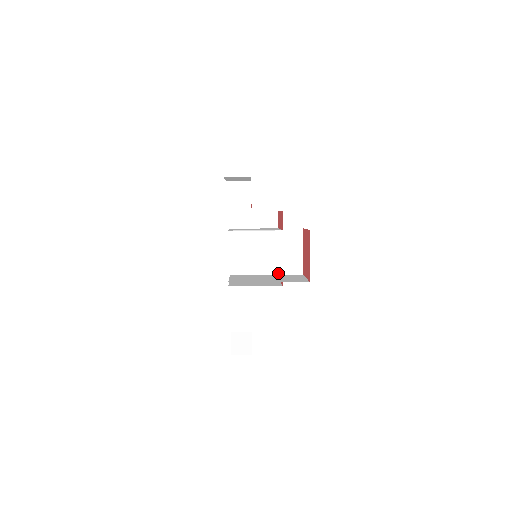
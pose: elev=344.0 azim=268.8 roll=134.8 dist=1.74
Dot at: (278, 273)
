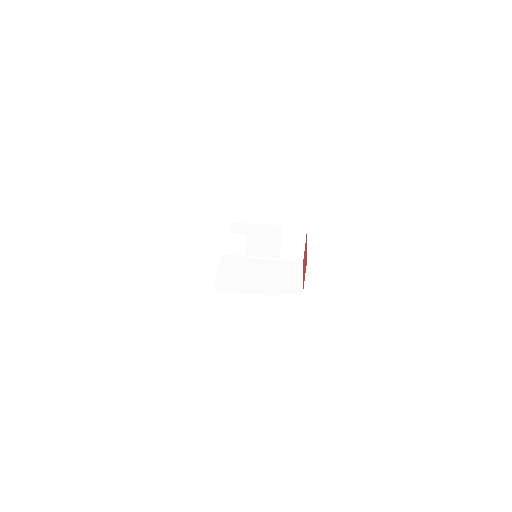
Dot at: (279, 259)
